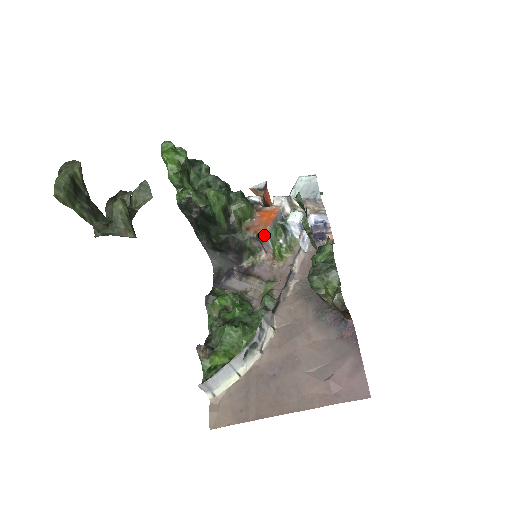
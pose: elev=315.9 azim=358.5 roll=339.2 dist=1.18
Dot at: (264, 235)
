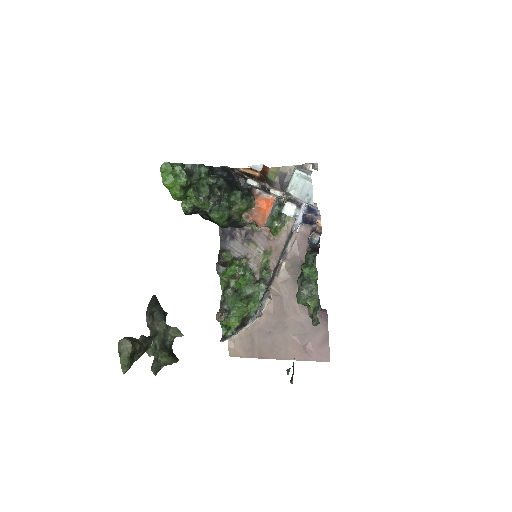
Dot at: occluded
